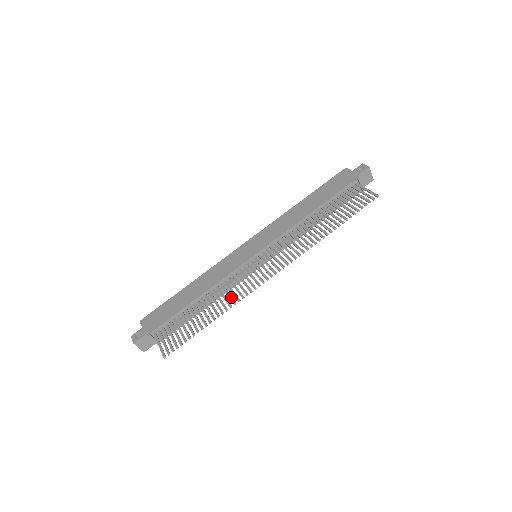
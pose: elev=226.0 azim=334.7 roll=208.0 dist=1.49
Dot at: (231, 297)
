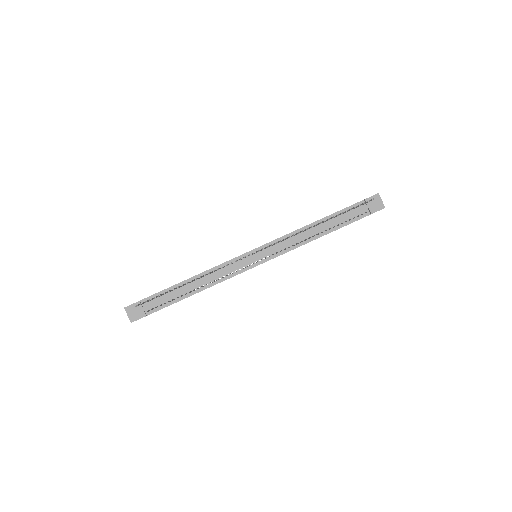
Dot at: (215, 270)
